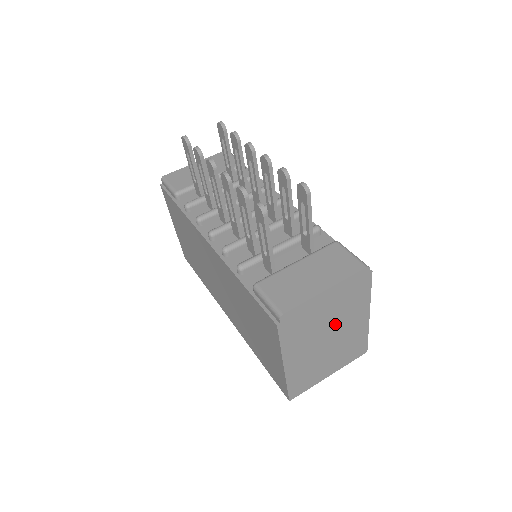
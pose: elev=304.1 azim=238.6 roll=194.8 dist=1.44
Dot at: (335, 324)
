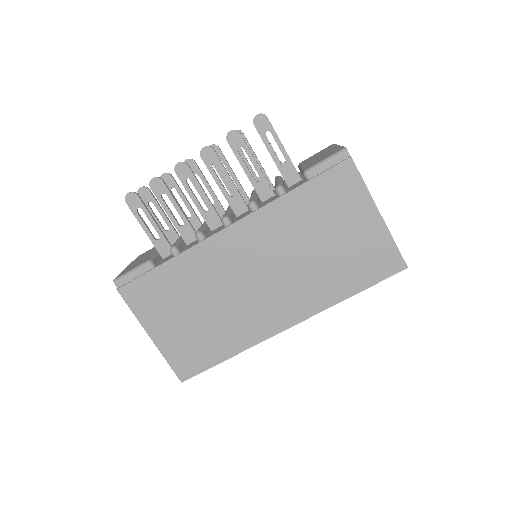
Dot at: occluded
